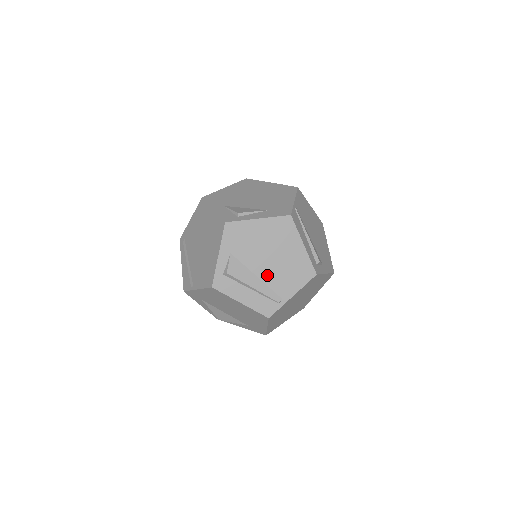
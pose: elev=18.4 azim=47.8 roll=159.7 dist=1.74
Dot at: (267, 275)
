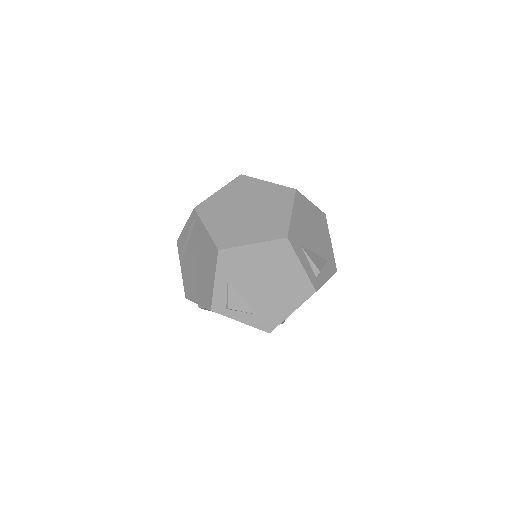
Dot at: occluded
